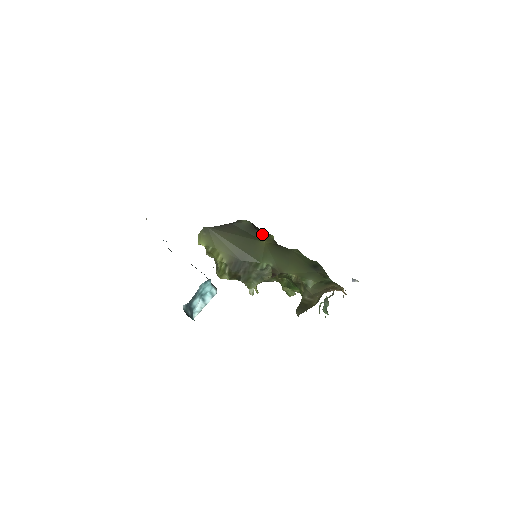
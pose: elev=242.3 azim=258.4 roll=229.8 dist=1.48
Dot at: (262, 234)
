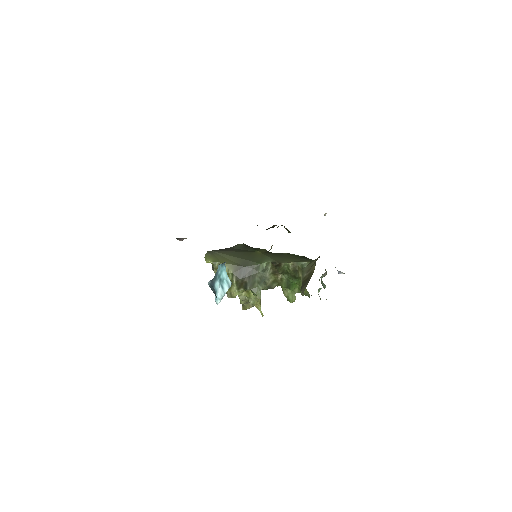
Dot at: (256, 249)
